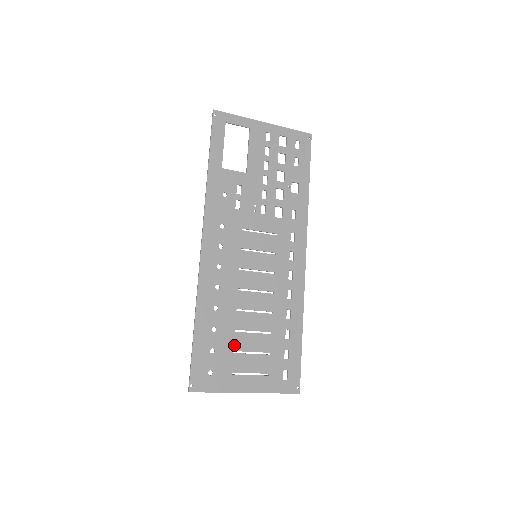
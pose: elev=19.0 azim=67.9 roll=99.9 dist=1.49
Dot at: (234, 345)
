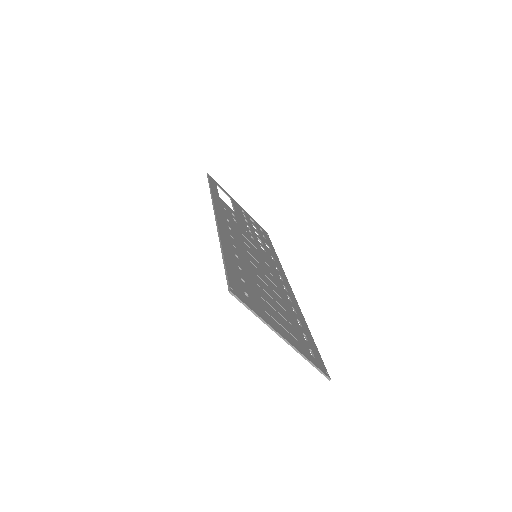
Dot at: (260, 293)
